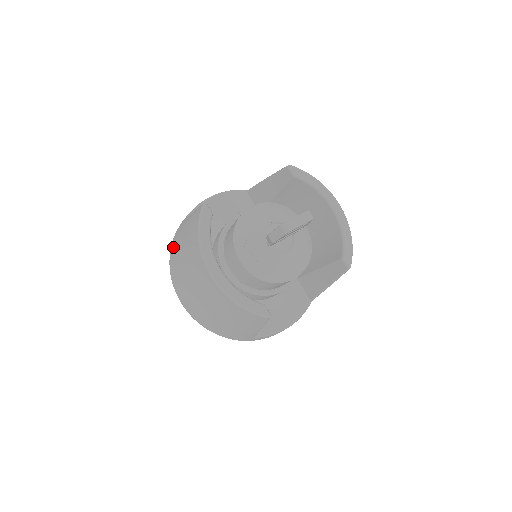
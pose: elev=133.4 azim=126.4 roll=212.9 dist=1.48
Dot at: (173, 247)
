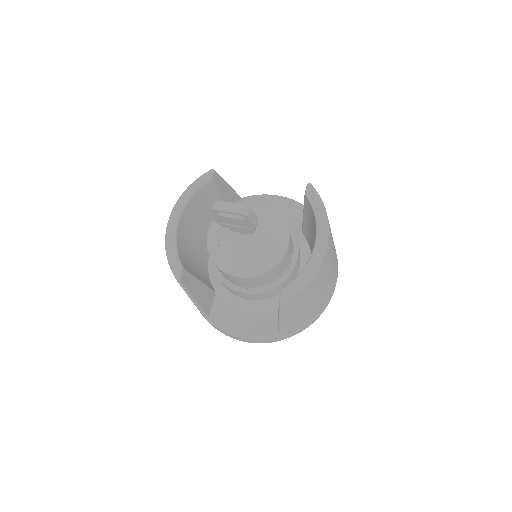
Dot at: occluded
